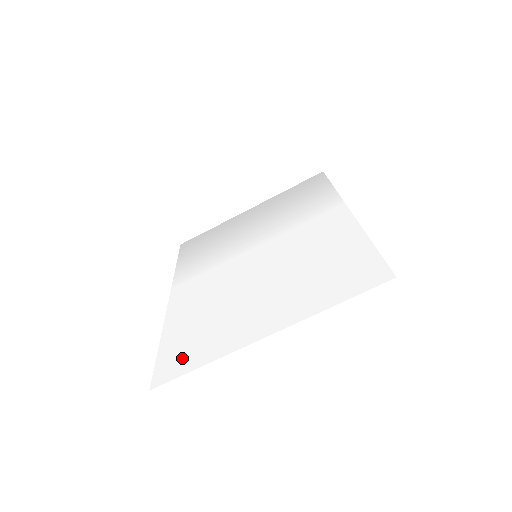
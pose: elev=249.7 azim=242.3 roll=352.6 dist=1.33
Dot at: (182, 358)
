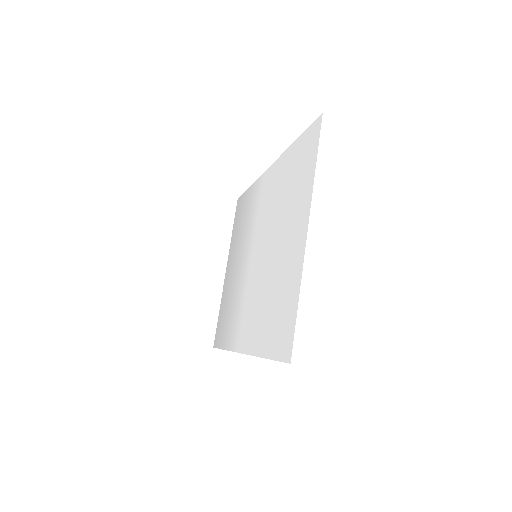
Dot at: (284, 326)
